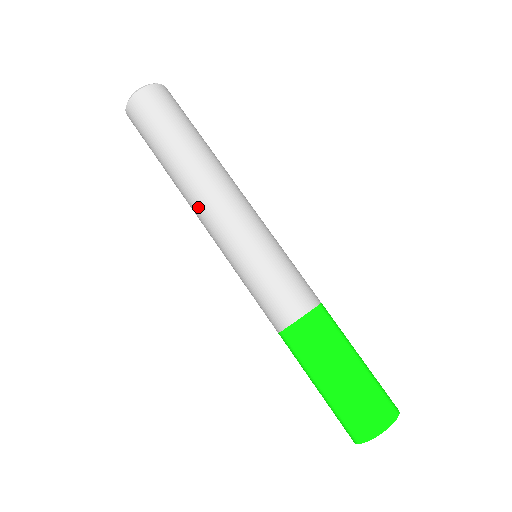
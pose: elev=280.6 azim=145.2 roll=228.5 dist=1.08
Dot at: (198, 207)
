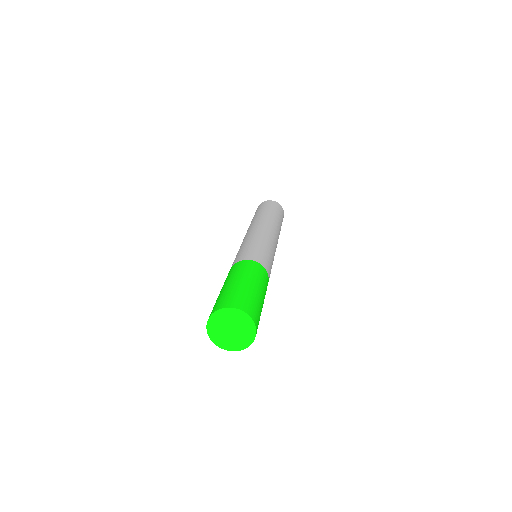
Dot at: (258, 223)
